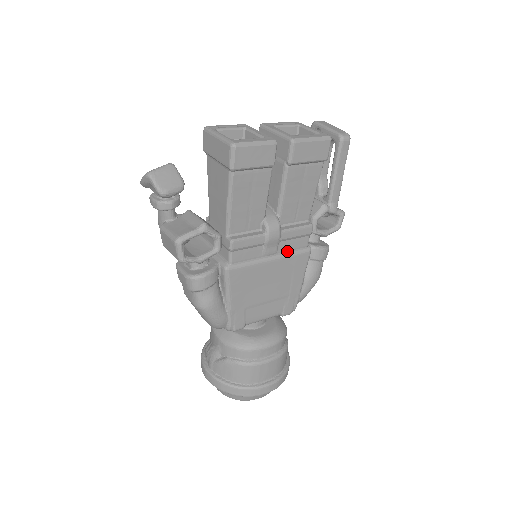
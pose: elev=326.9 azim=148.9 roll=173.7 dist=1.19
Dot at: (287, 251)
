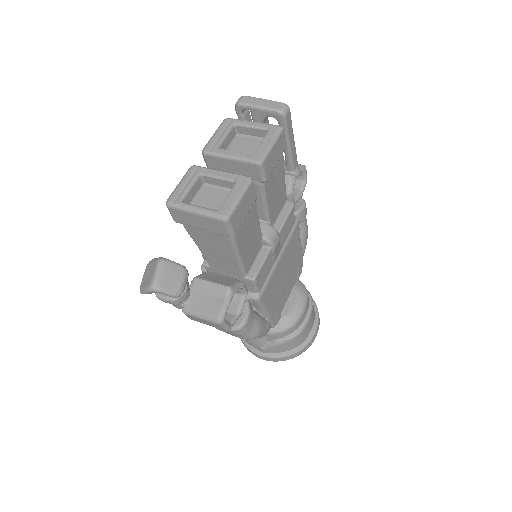
Dot at: (285, 239)
